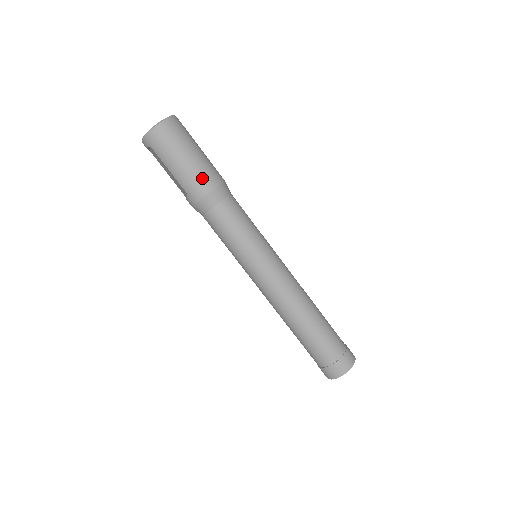
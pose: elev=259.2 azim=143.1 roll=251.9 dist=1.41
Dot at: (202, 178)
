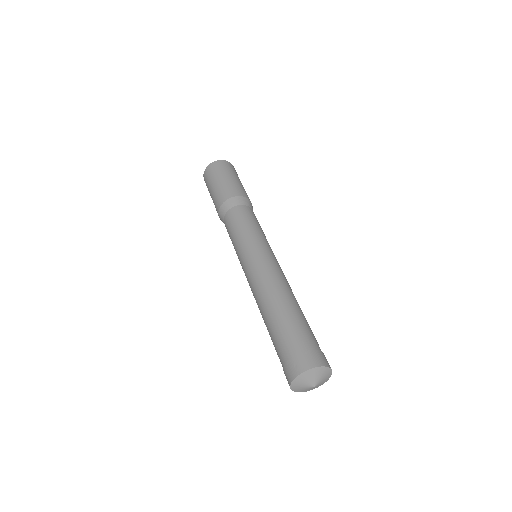
Dot at: (222, 193)
